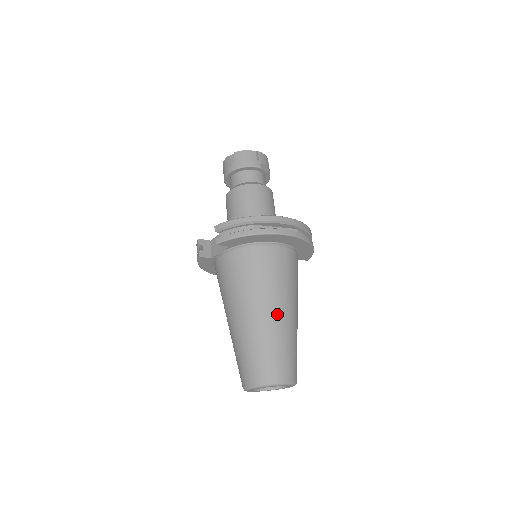
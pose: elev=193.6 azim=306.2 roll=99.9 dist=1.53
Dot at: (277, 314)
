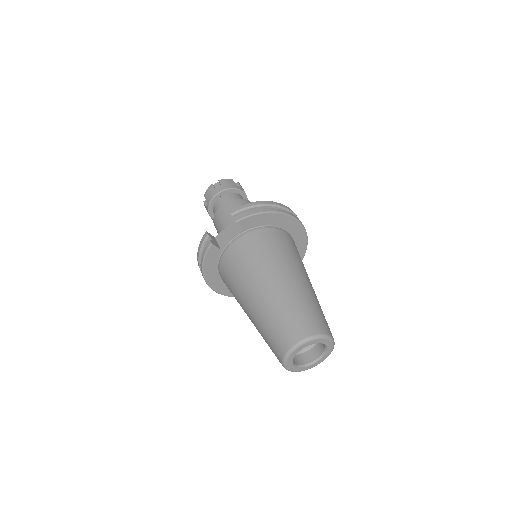
Dot at: (304, 280)
